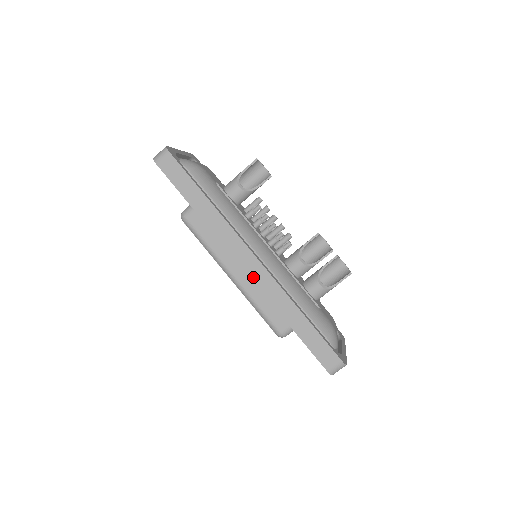
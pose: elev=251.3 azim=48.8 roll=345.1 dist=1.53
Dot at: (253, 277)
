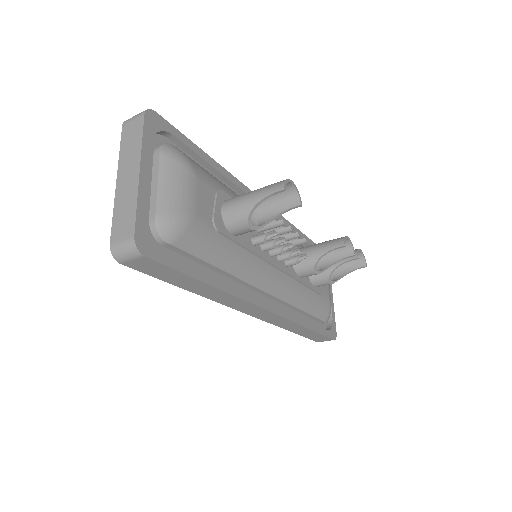
Dot at: (262, 318)
